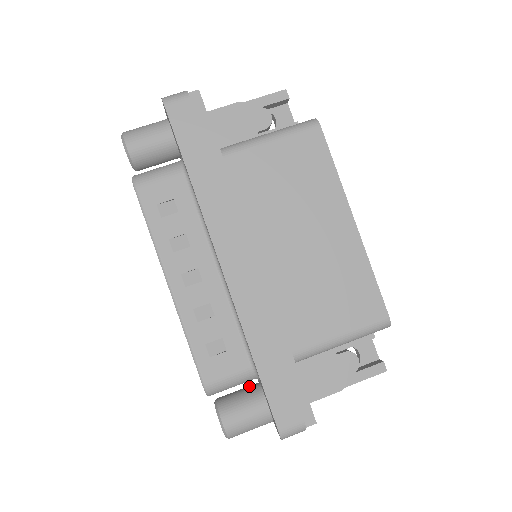
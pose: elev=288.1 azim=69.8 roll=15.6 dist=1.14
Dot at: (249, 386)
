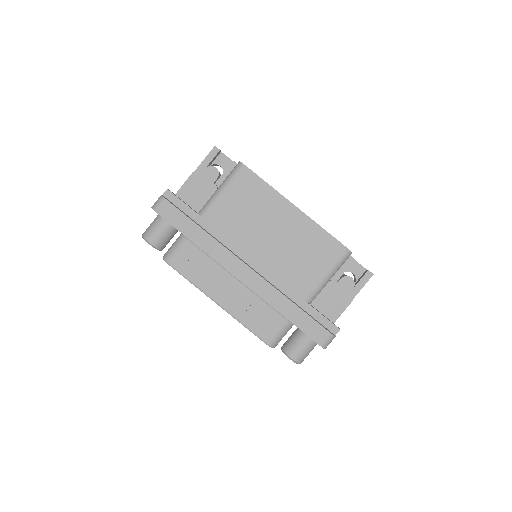
Dot at: (295, 330)
